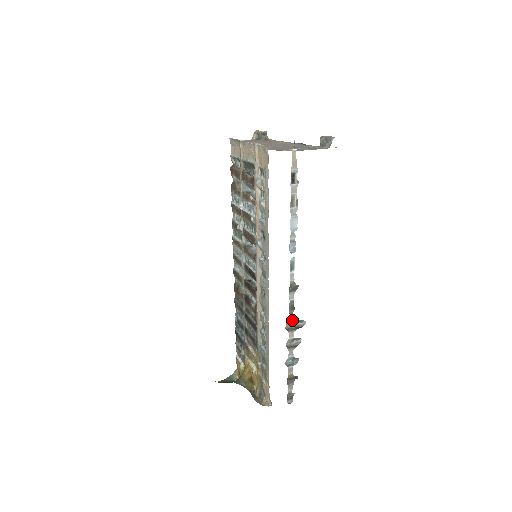
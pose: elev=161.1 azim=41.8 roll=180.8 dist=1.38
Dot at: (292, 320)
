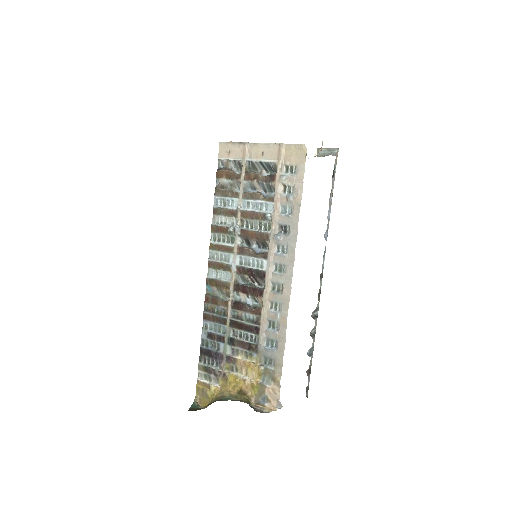
Dot at: (317, 307)
